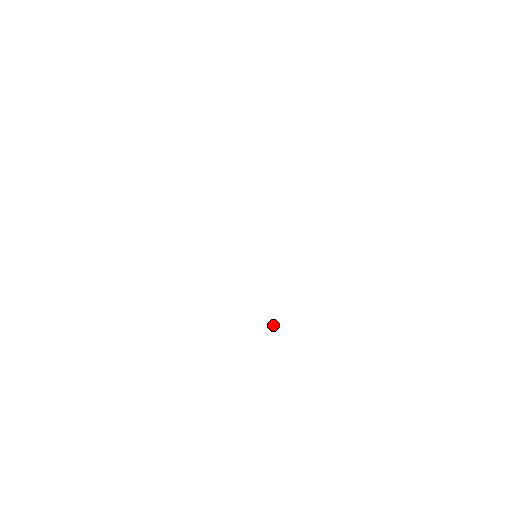
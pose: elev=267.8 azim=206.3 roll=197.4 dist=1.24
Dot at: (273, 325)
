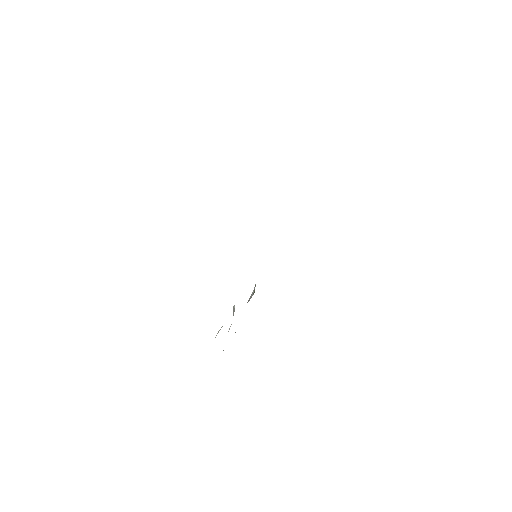
Dot at: (253, 293)
